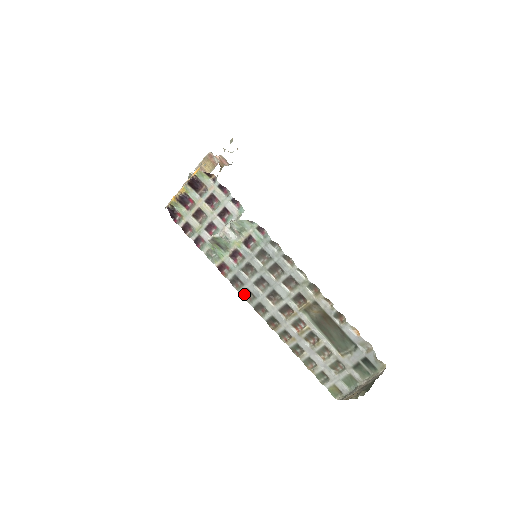
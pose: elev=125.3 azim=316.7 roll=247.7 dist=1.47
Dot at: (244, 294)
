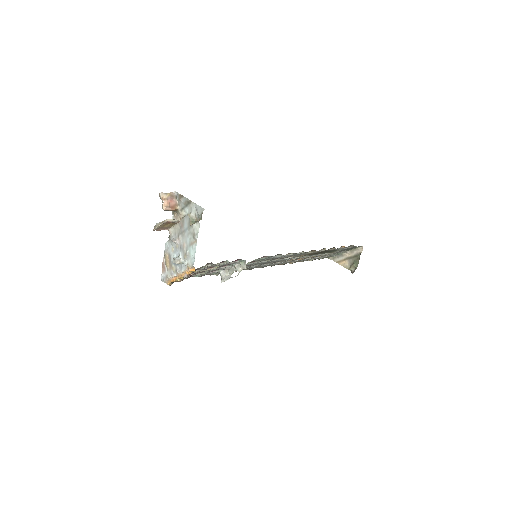
Dot at: occluded
